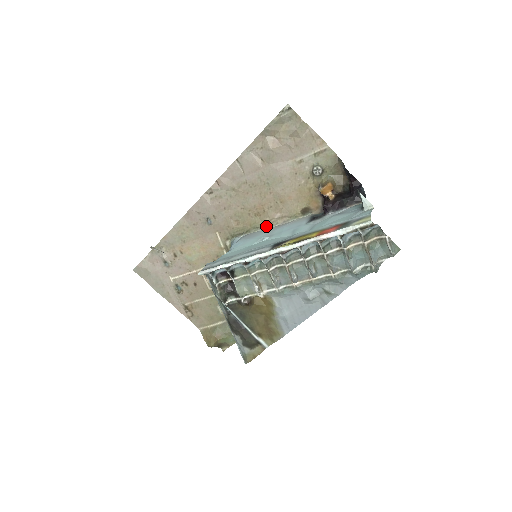
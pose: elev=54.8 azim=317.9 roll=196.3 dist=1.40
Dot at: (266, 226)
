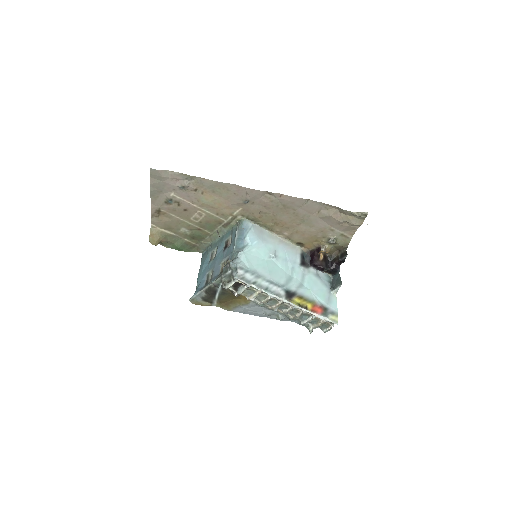
Dot at: (272, 231)
